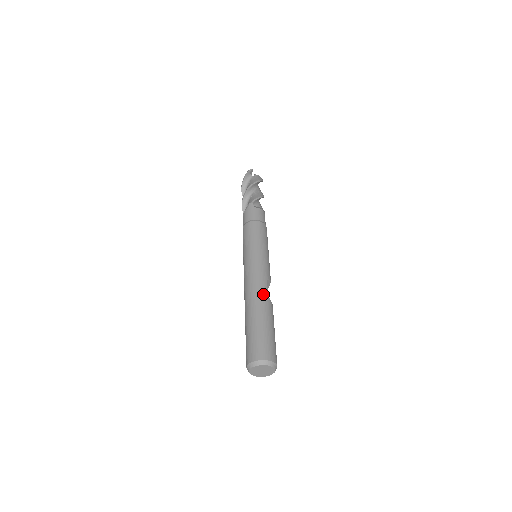
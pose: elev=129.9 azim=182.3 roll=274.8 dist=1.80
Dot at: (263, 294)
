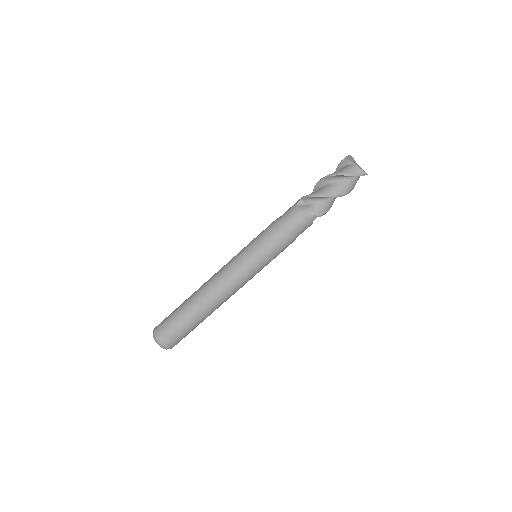
Dot at: occluded
